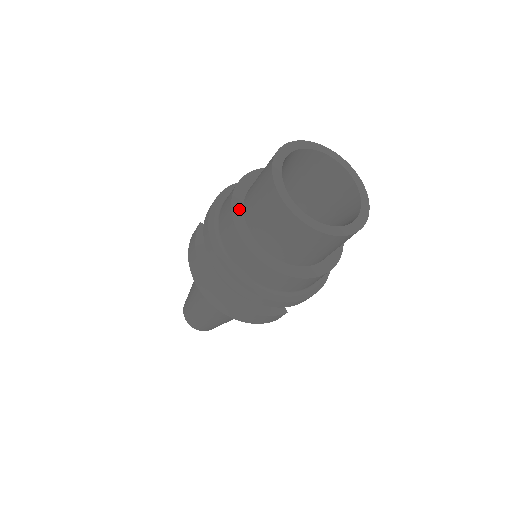
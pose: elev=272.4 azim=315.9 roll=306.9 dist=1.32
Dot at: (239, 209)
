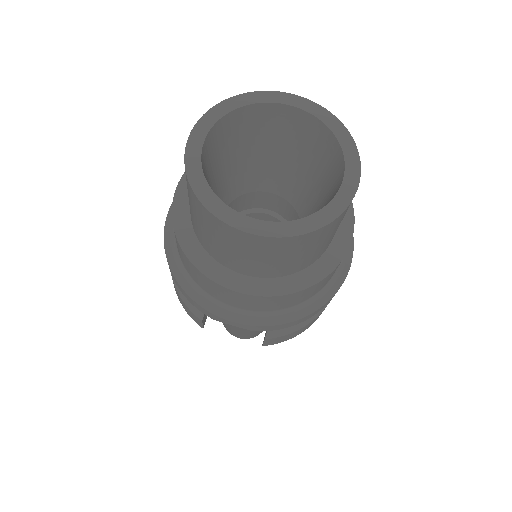
Dot at: occluded
